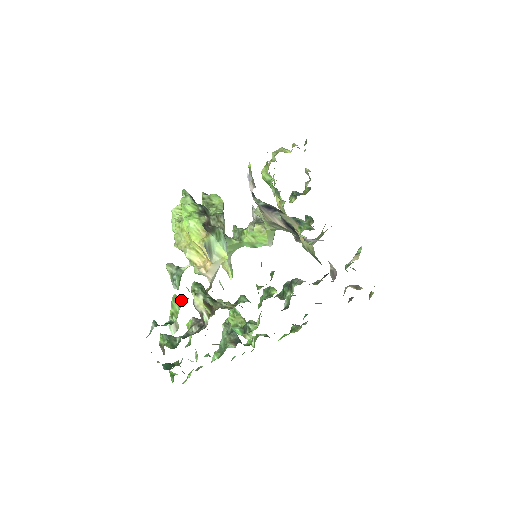
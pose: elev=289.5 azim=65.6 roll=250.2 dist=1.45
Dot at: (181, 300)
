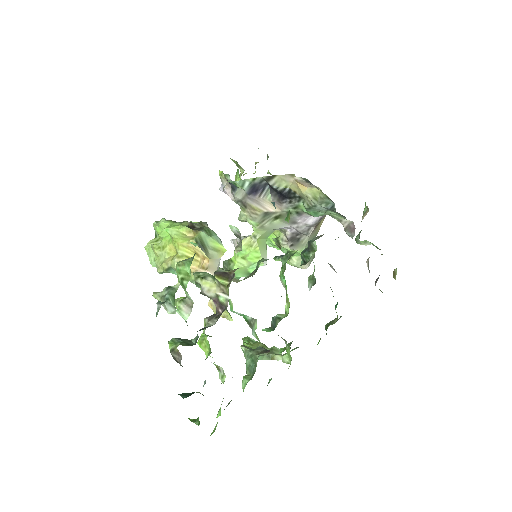
Dot at: (189, 258)
